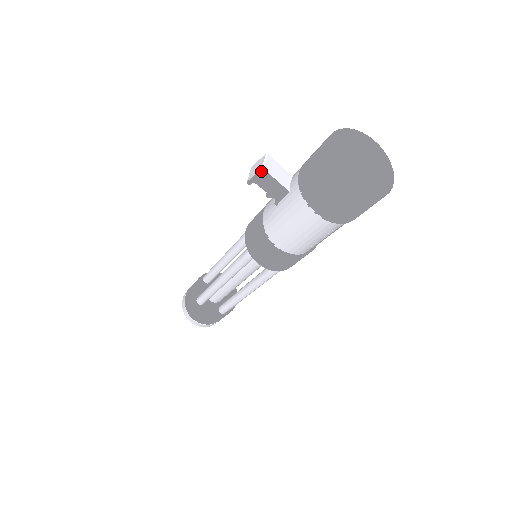
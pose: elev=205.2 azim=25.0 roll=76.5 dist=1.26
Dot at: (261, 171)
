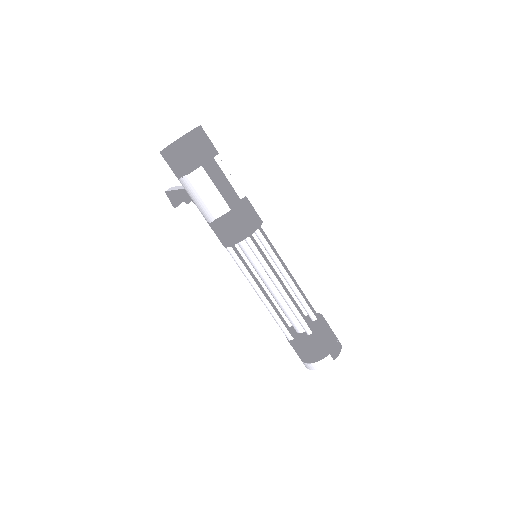
Dot at: (167, 194)
